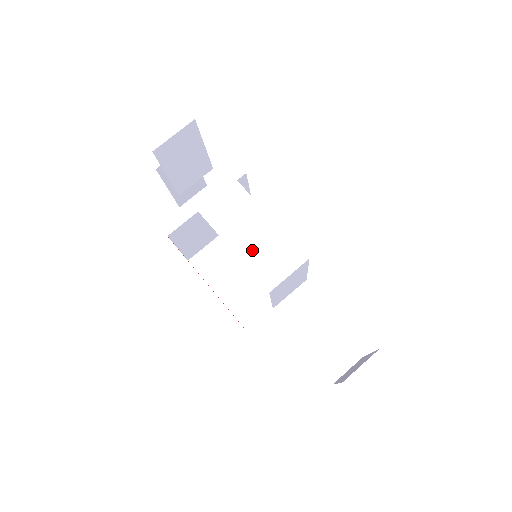
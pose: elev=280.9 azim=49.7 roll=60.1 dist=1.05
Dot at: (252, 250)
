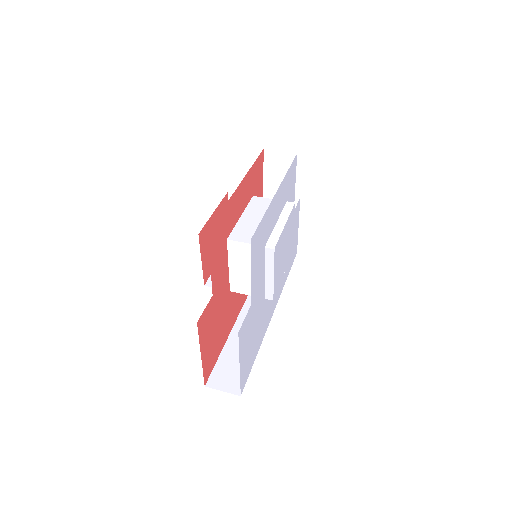
Dot at: (248, 223)
